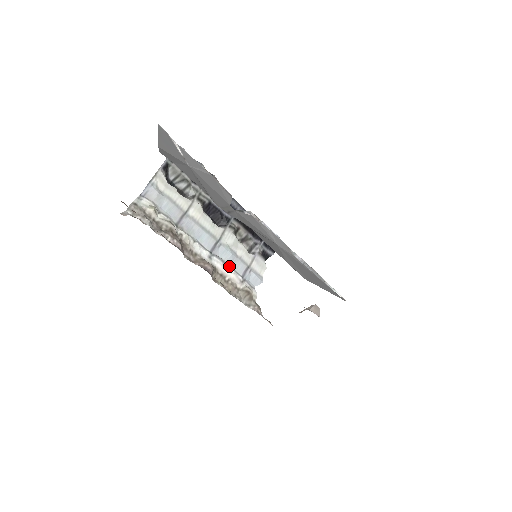
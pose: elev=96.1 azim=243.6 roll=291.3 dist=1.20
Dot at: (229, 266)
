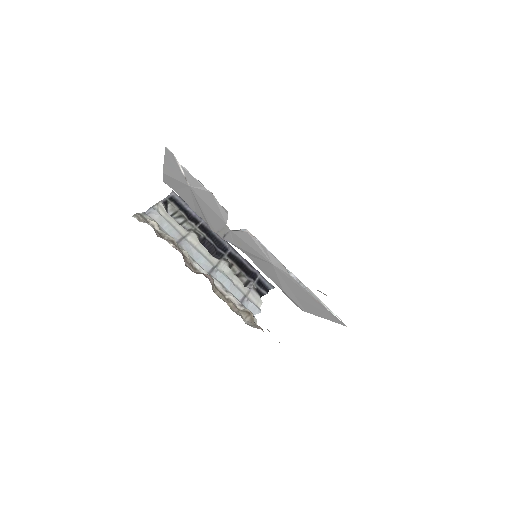
Dot at: (227, 290)
